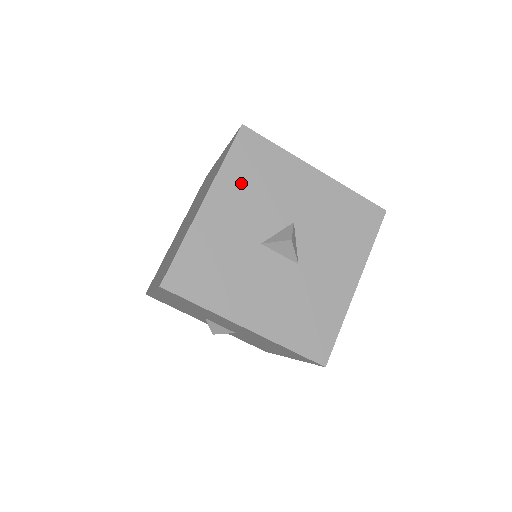
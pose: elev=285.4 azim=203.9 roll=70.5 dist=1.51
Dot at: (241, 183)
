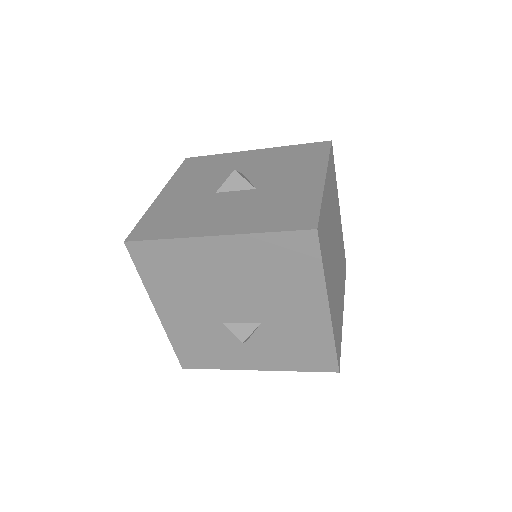
Dot at: (190, 177)
